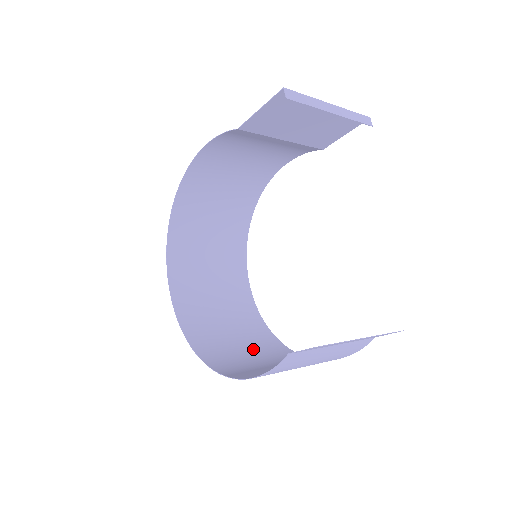
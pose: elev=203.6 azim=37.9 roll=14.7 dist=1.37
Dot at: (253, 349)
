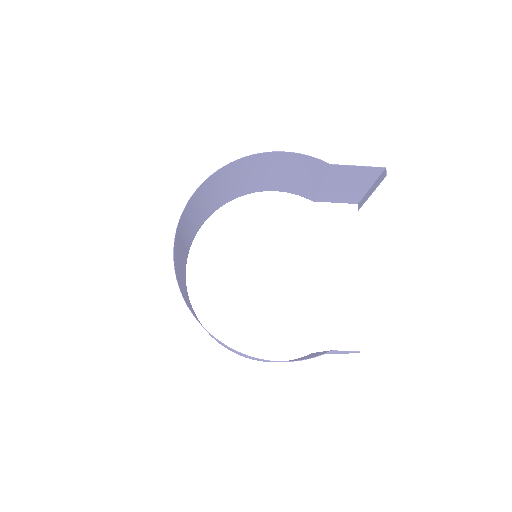
Dot at: occluded
